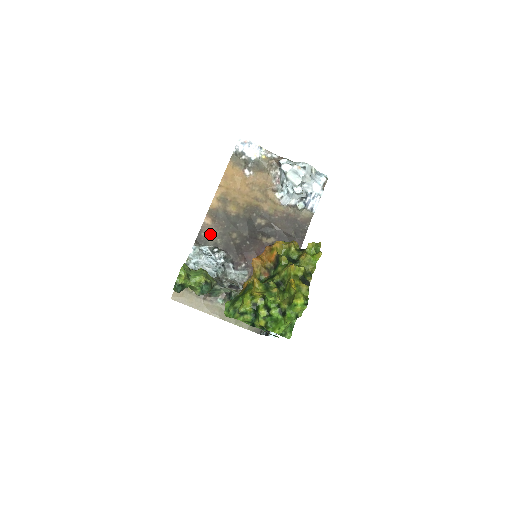
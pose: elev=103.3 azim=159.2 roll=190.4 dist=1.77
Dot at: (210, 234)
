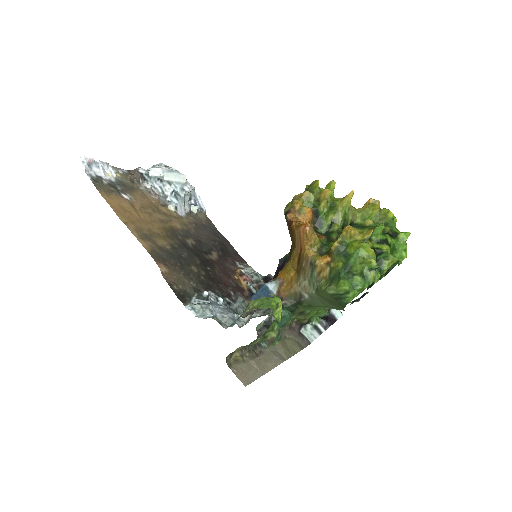
Dot at: (180, 282)
